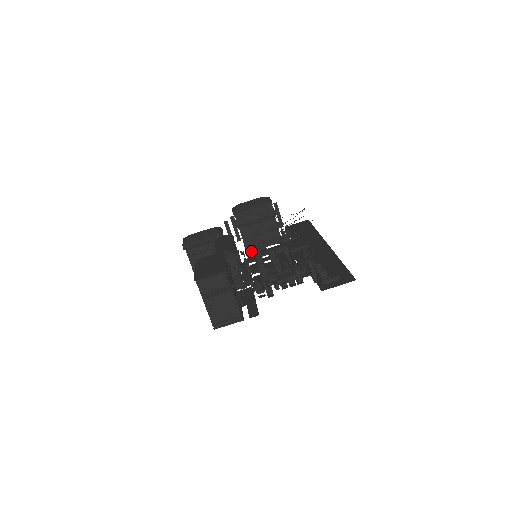
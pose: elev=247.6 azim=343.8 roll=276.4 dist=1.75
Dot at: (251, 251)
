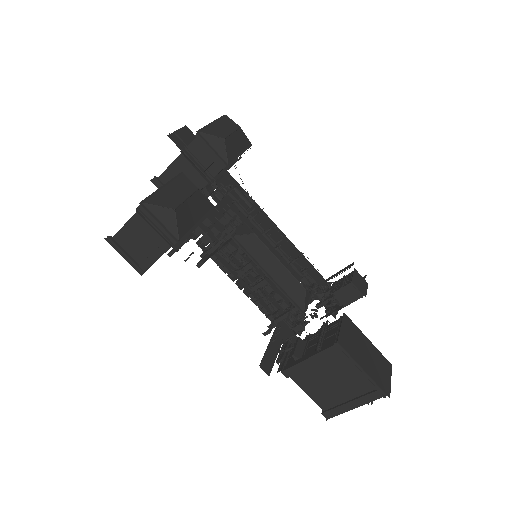
Dot at: occluded
